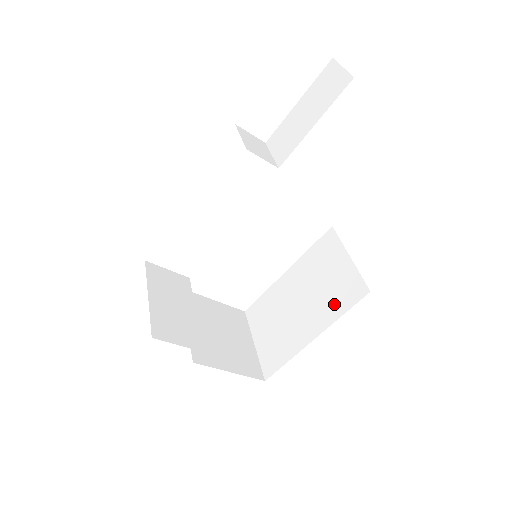
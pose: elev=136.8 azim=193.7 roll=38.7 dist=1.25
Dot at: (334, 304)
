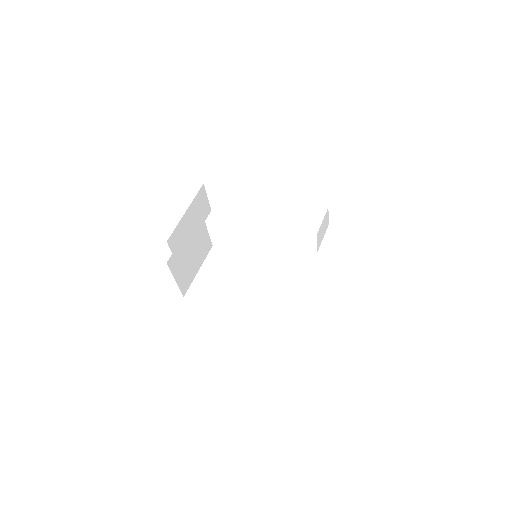
Dot at: (258, 312)
